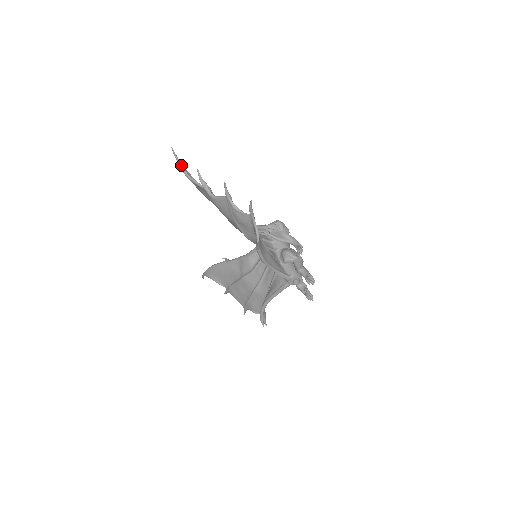
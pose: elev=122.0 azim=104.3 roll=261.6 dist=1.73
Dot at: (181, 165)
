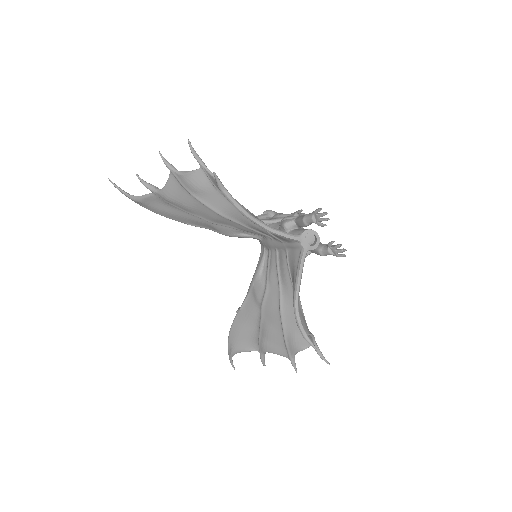
Dot at: (125, 192)
